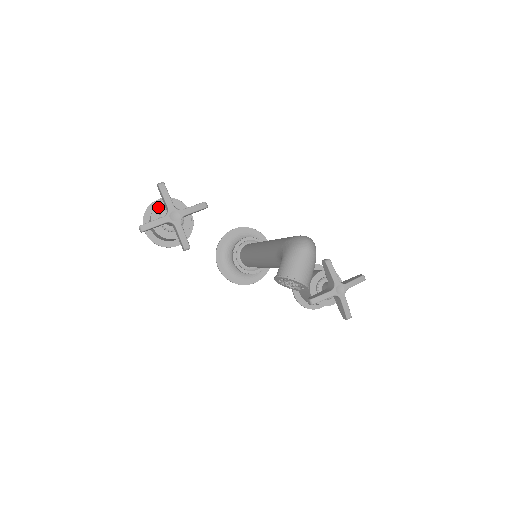
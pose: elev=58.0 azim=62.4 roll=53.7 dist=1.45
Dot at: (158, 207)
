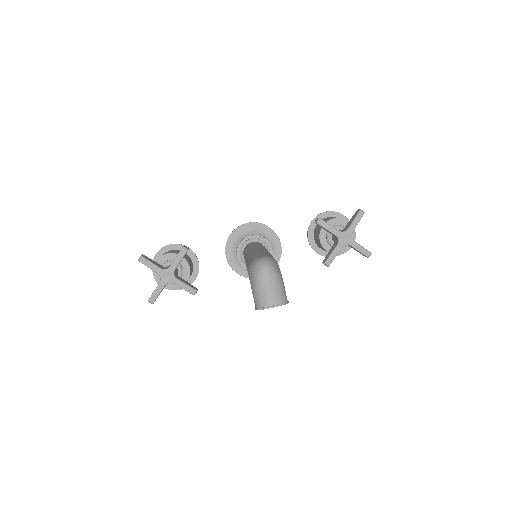
Dot at: occluded
